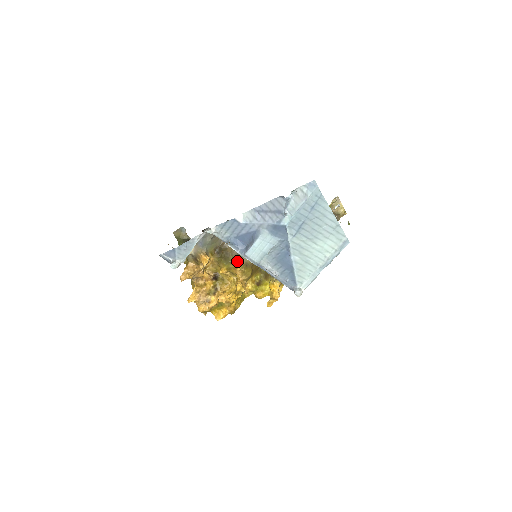
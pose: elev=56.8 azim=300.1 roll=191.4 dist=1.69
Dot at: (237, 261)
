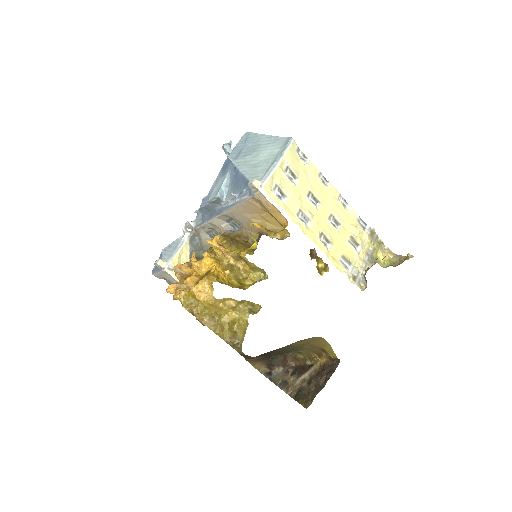
Dot at: occluded
